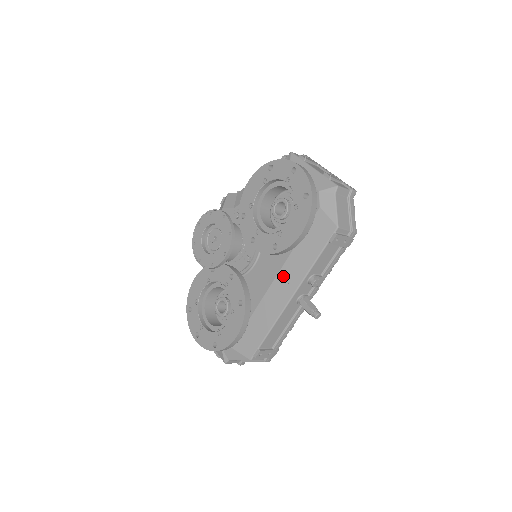
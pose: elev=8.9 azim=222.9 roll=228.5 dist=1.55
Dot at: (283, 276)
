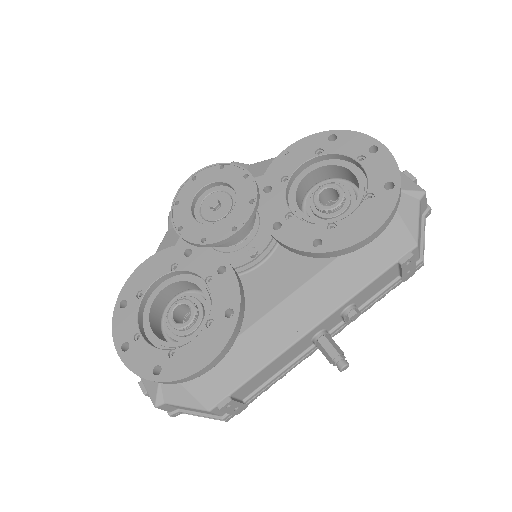
Dot at: (309, 292)
